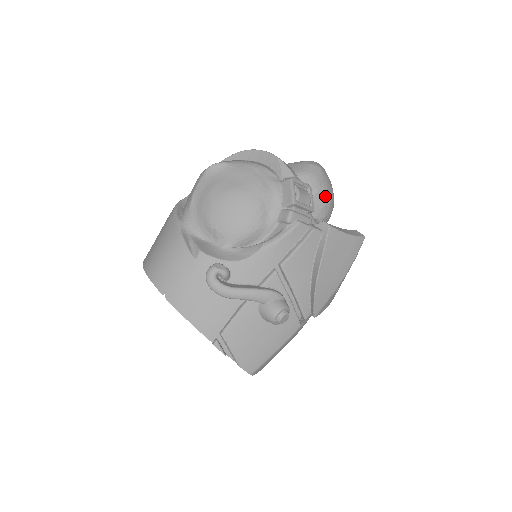
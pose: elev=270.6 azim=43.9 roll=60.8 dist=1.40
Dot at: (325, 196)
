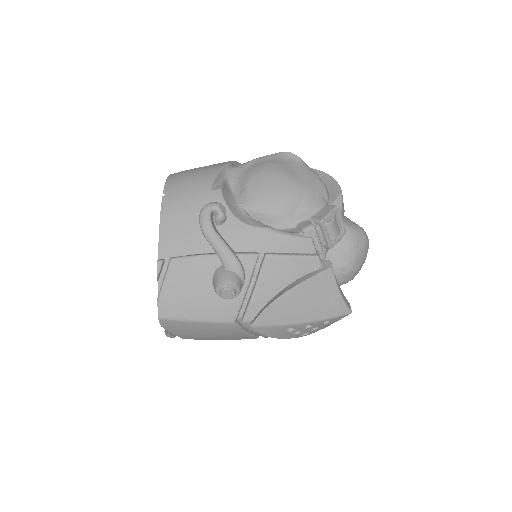
Dot at: (350, 260)
